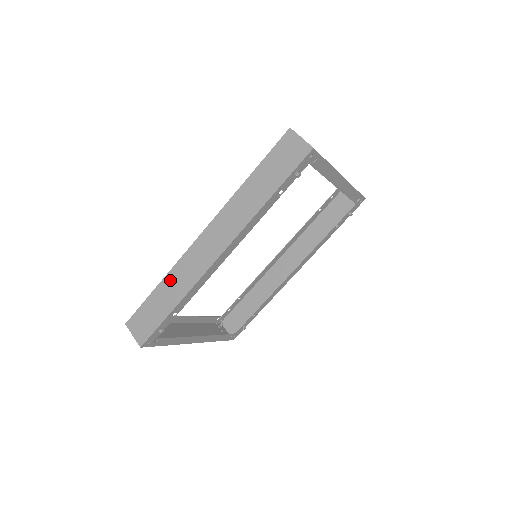
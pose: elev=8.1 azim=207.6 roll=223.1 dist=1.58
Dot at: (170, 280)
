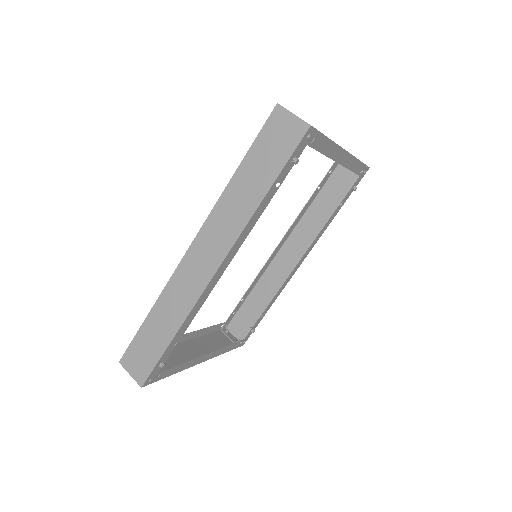
Dot at: (162, 306)
